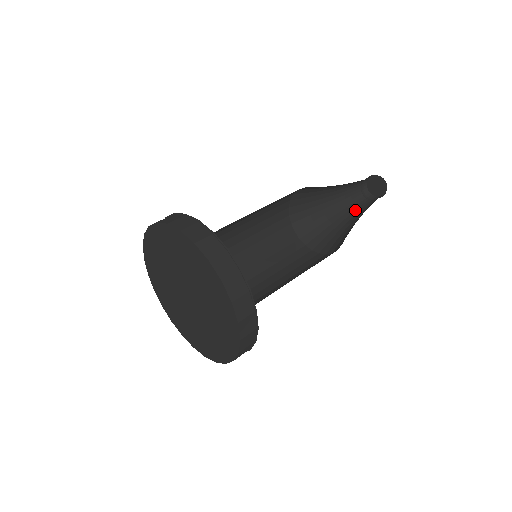
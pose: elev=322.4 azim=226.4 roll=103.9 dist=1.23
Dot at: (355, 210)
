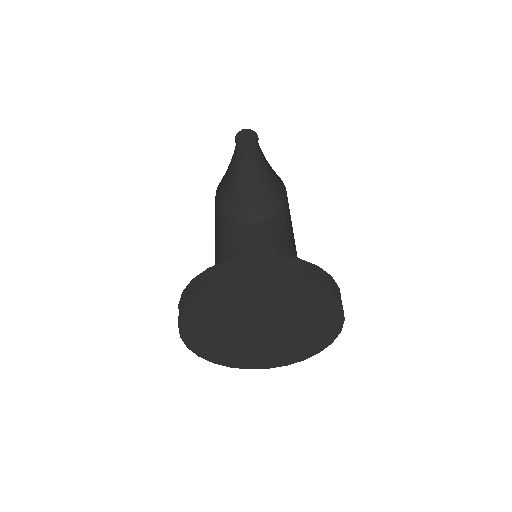
Dot at: (236, 164)
